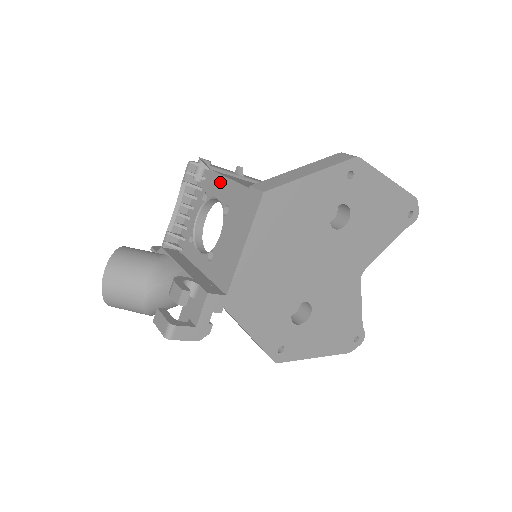
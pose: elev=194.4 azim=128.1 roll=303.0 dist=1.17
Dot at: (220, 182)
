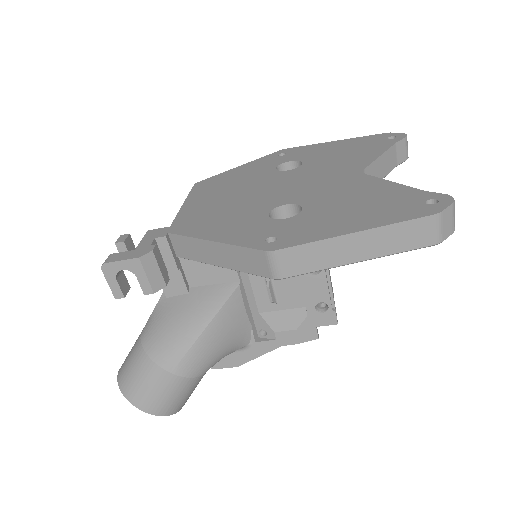
Dot at: occluded
